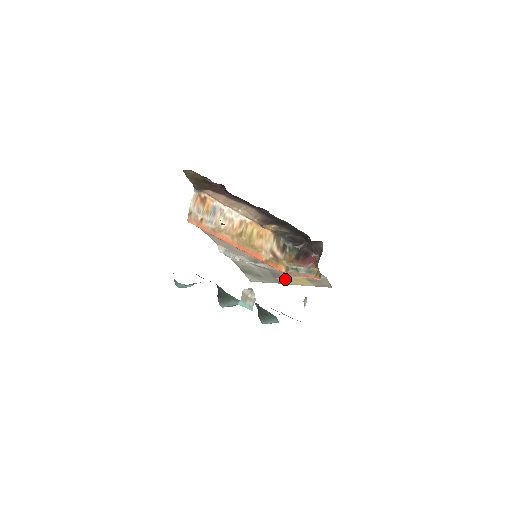
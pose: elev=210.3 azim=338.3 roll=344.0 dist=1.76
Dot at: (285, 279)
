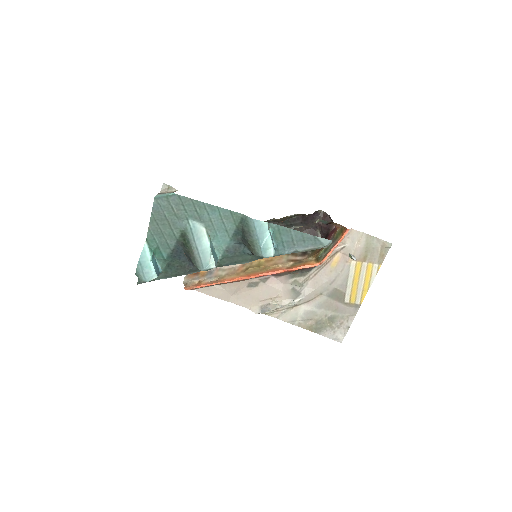
Dot at: (351, 291)
